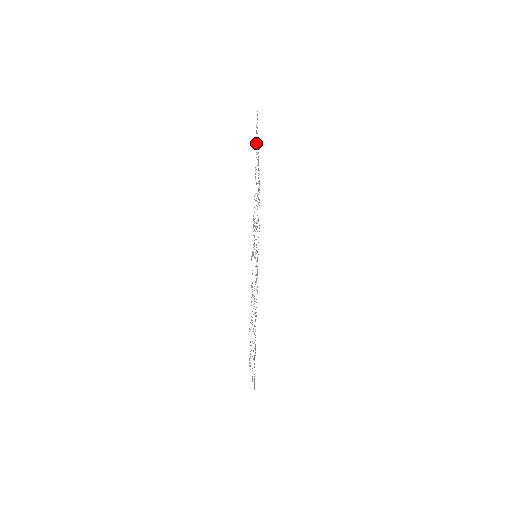
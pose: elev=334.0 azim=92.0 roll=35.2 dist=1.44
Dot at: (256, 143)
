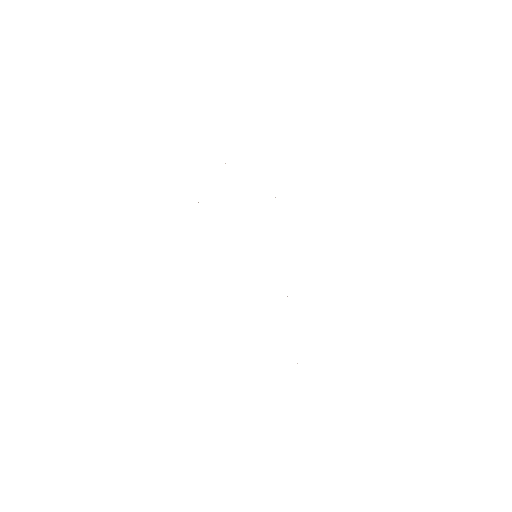
Dot at: occluded
